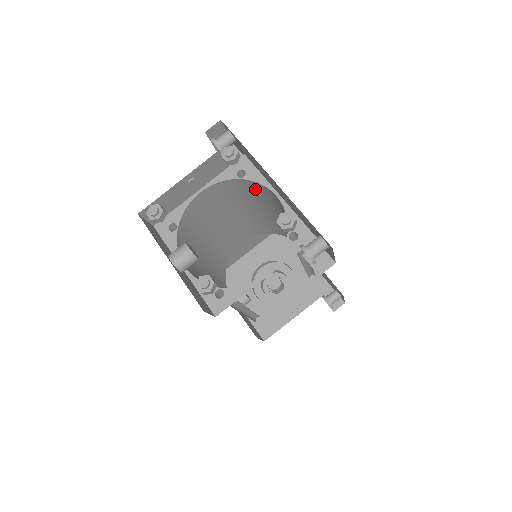
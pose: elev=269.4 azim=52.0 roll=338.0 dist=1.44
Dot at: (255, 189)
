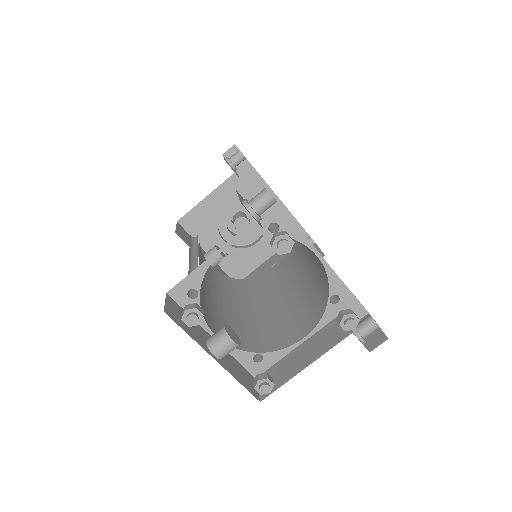
Dot at: occluded
